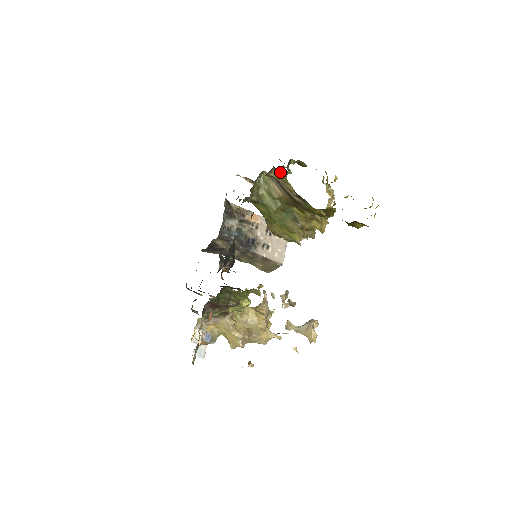
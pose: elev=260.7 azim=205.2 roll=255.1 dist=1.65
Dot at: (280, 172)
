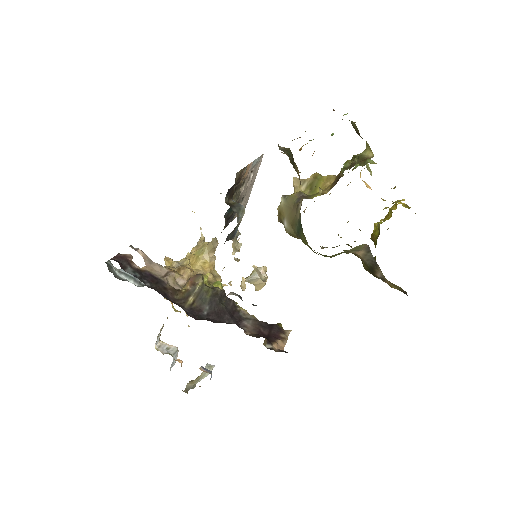
Dot at: (404, 291)
